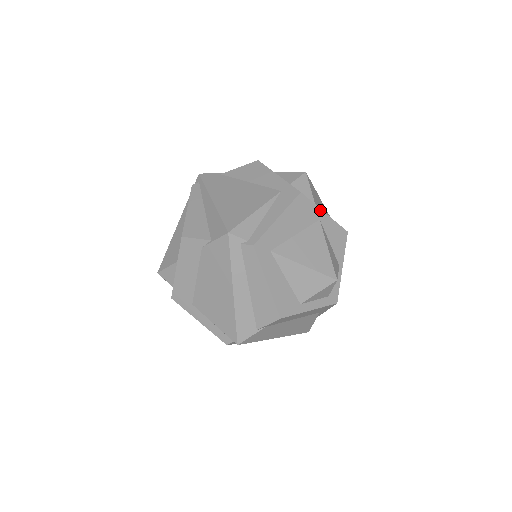
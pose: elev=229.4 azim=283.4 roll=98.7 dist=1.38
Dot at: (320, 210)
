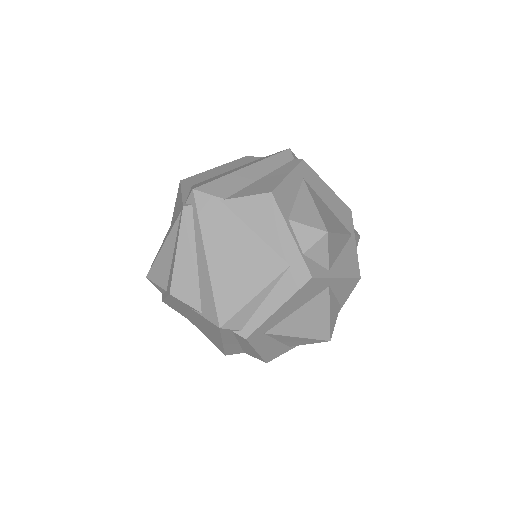
Dot at: (332, 279)
